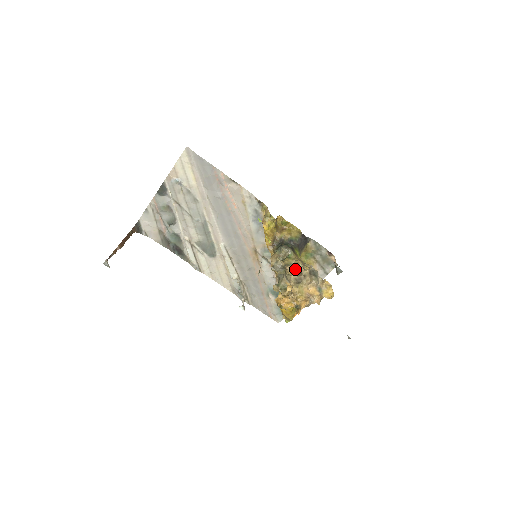
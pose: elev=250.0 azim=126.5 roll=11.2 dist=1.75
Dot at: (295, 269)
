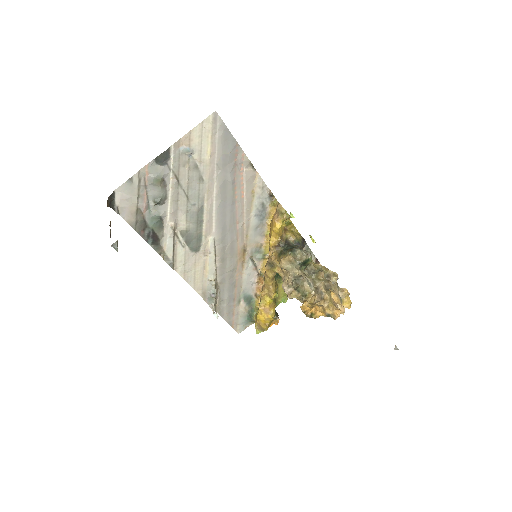
Dot at: (325, 275)
